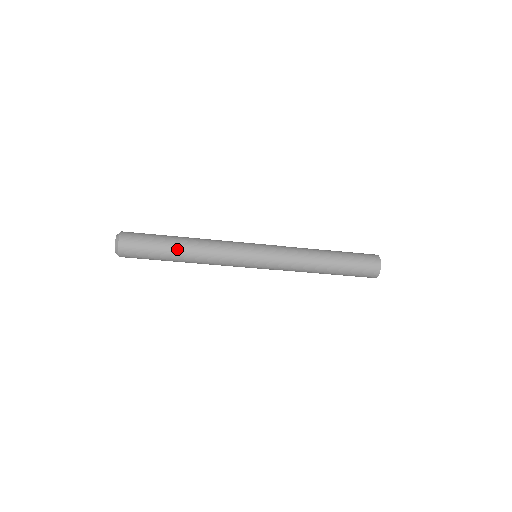
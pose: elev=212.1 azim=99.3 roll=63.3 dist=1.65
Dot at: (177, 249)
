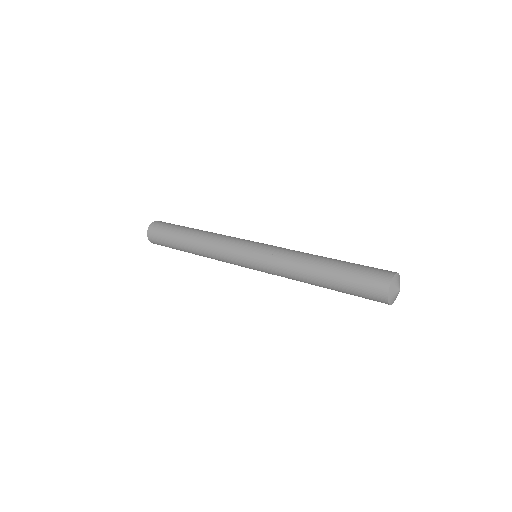
Dot at: (184, 244)
